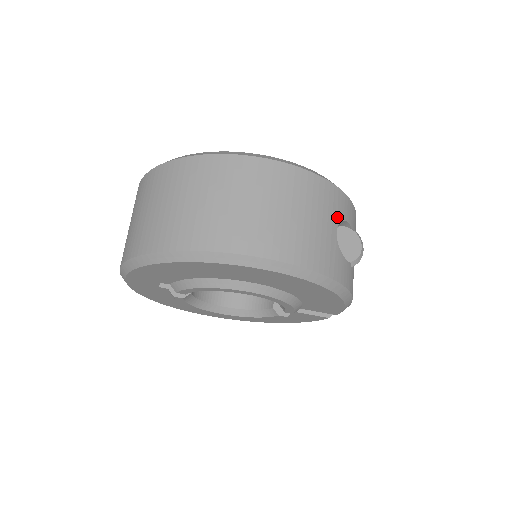
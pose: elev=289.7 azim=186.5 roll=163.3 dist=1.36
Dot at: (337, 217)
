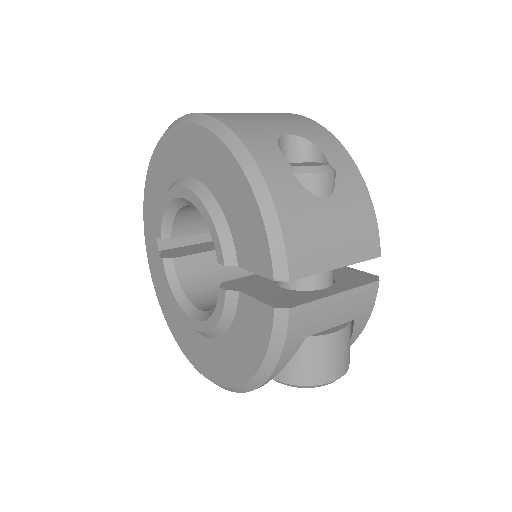
Dot at: (302, 134)
